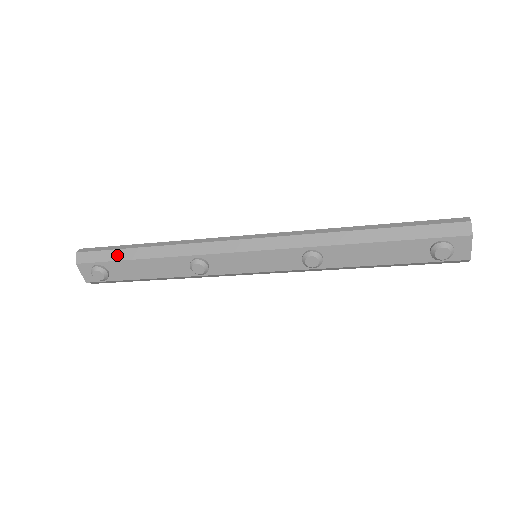
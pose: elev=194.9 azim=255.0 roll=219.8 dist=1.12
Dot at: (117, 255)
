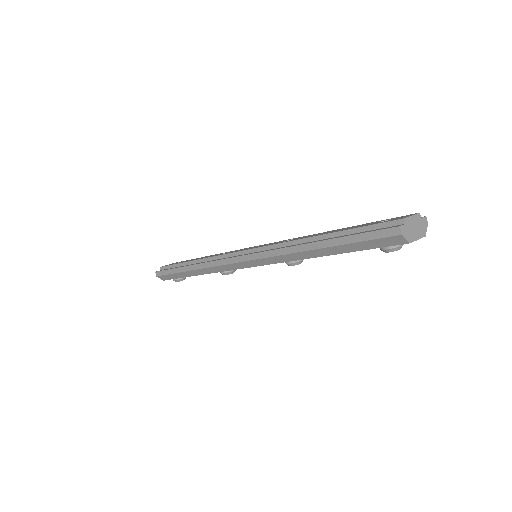
Dot at: (178, 276)
